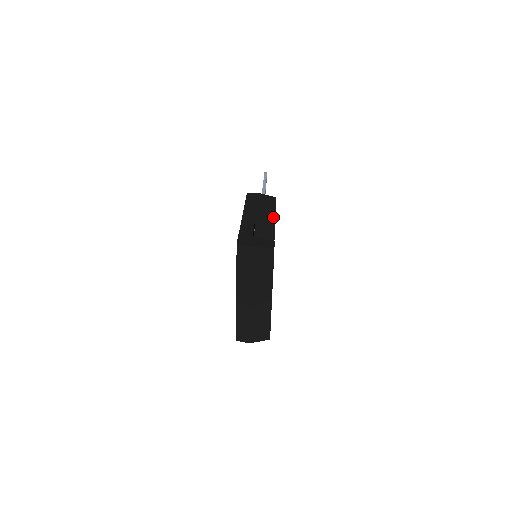
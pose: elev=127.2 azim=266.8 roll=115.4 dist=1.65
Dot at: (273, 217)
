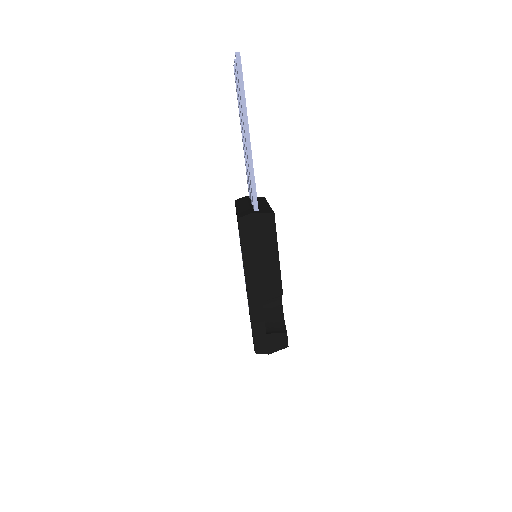
Dot at: (279, 278)
